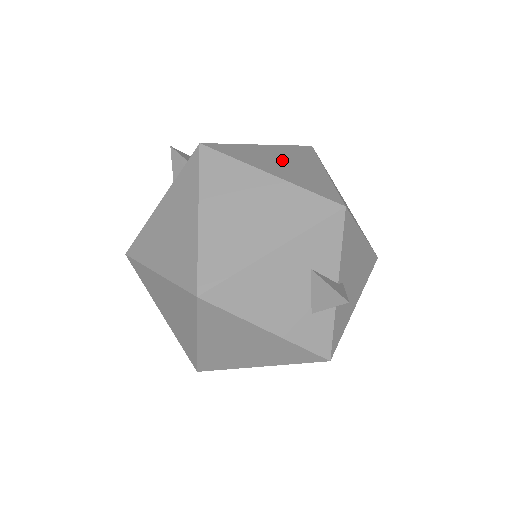
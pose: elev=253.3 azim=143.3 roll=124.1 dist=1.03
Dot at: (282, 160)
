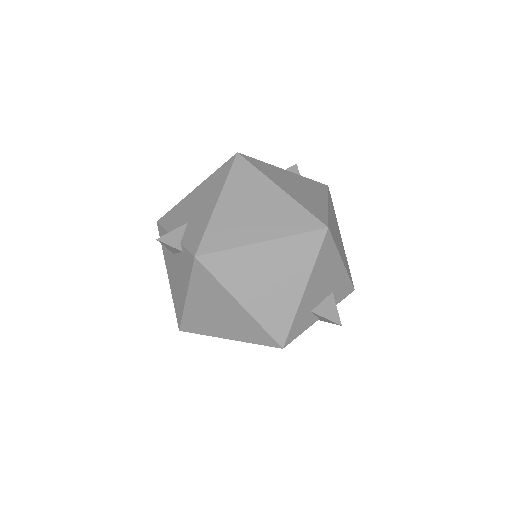
Dot at: occluded
